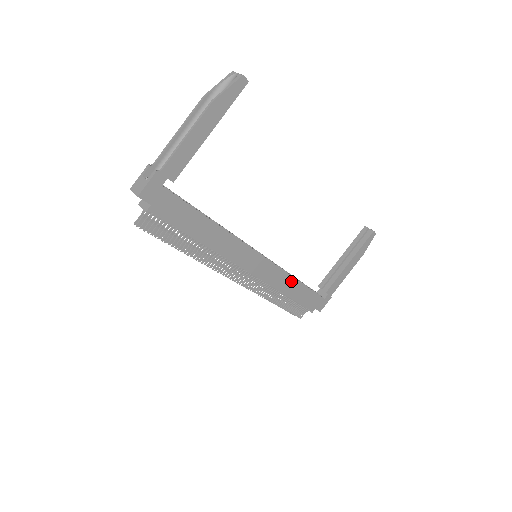
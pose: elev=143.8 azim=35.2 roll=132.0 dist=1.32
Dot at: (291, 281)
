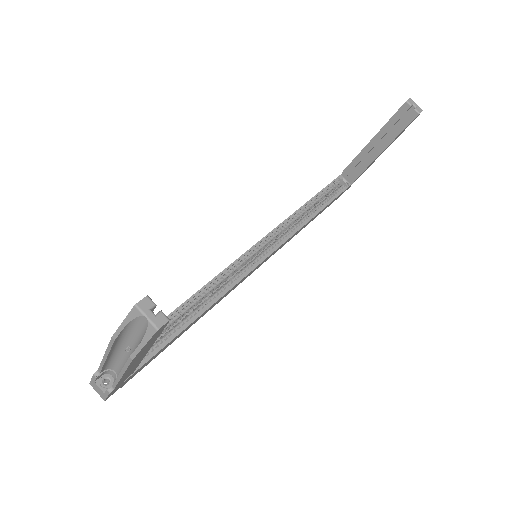
Dot at: occluded
